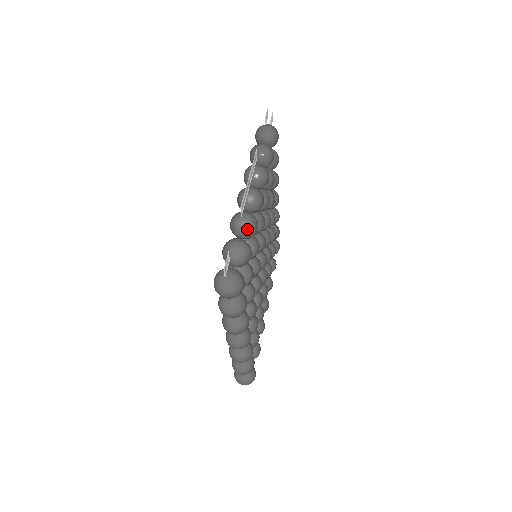
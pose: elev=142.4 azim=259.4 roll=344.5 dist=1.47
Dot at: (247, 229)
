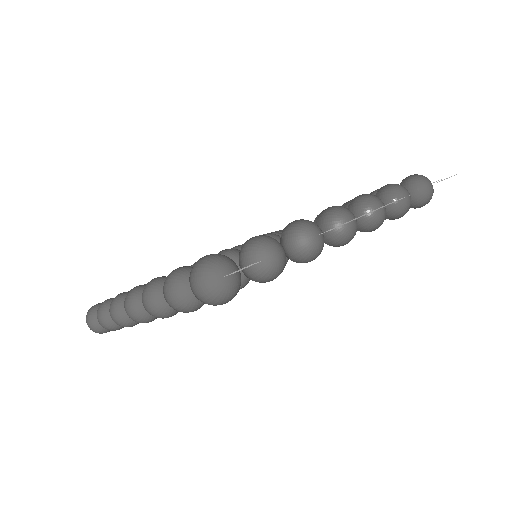
Dot at: (302, 252)
